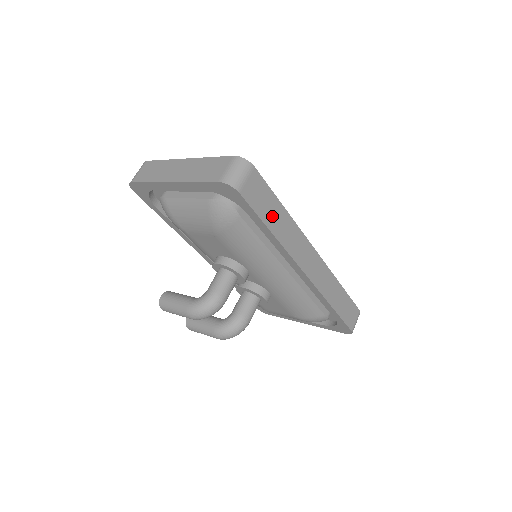
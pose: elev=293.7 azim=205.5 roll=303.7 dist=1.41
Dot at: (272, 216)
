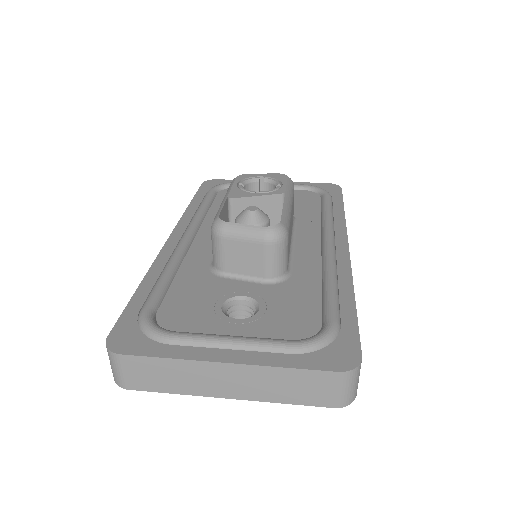
Dot at: occluded
